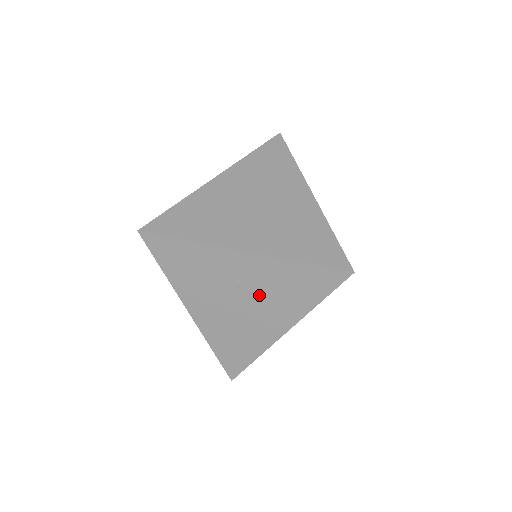
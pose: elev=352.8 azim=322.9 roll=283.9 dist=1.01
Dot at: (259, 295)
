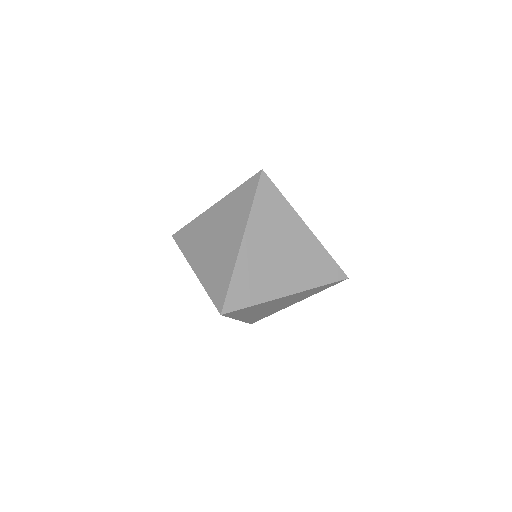
Dot at: occluded
